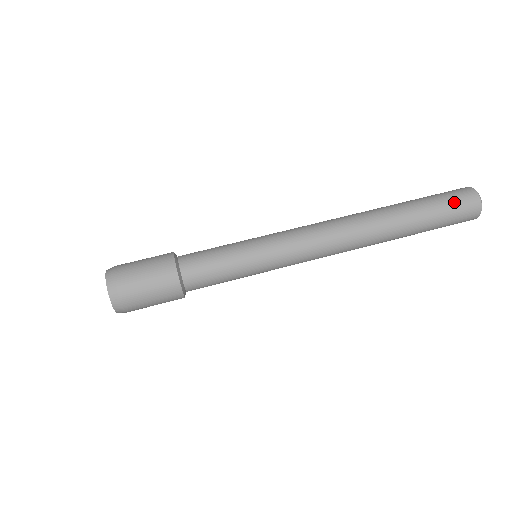
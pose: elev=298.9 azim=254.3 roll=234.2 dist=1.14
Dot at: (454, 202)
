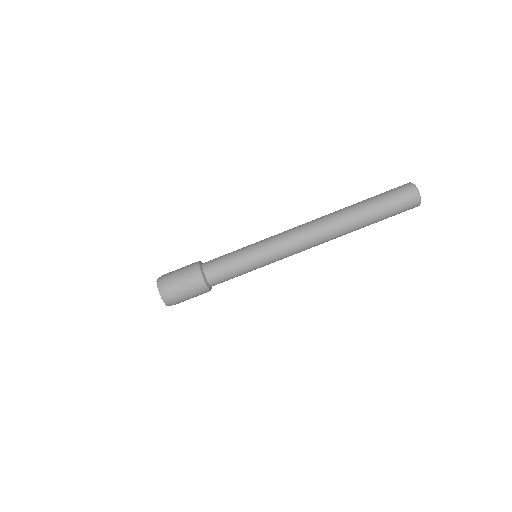
Dot at: (400, 206)
